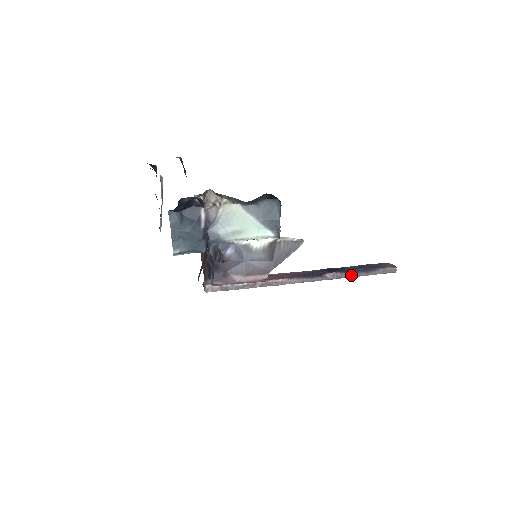
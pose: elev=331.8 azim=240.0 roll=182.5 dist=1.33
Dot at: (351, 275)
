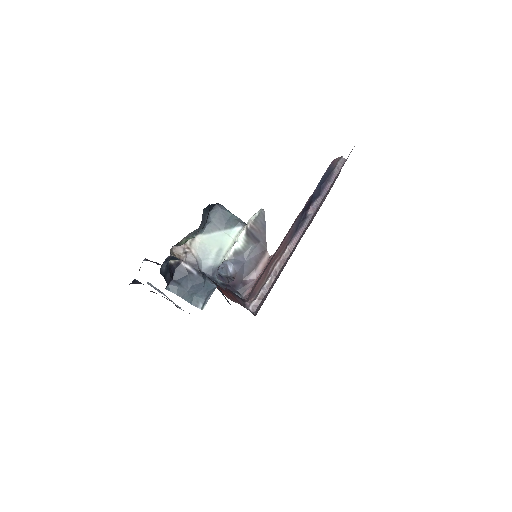
Dot at: (323, 195)
